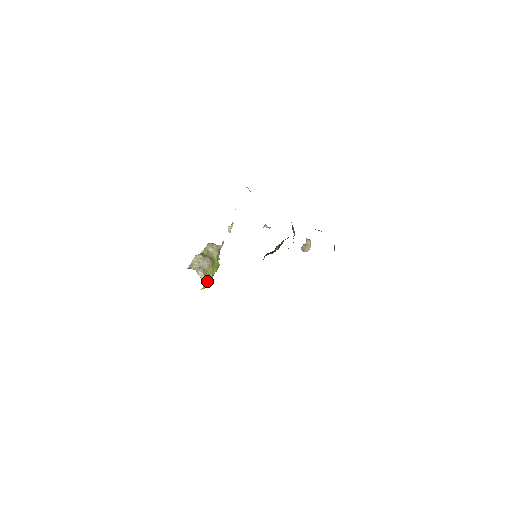
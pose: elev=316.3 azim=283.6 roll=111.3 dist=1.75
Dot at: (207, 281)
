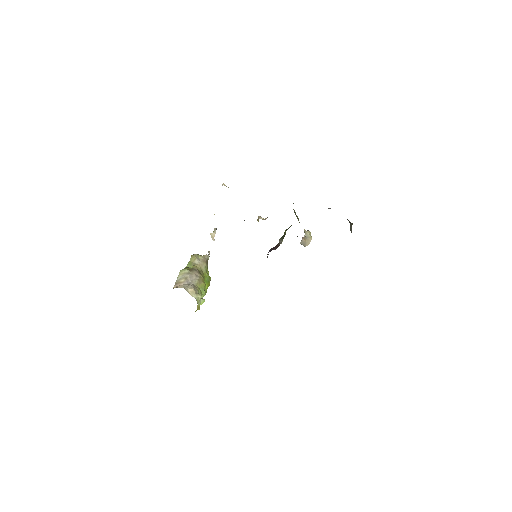
Dot at: (201, 299)
